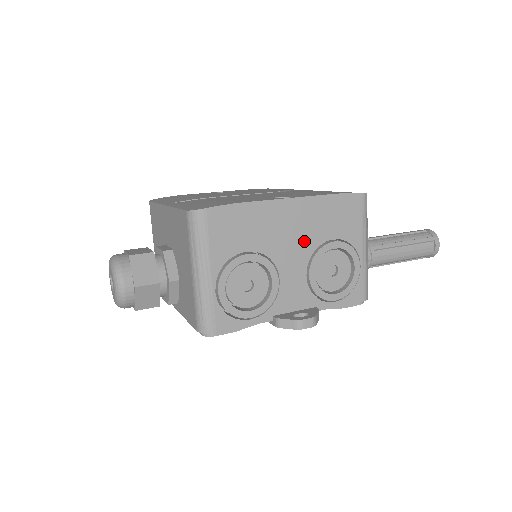
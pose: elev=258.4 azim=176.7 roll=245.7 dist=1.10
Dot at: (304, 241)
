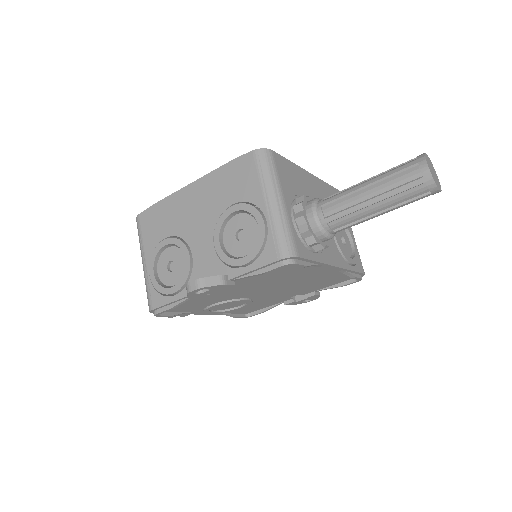
Dot at: (207, 215)
